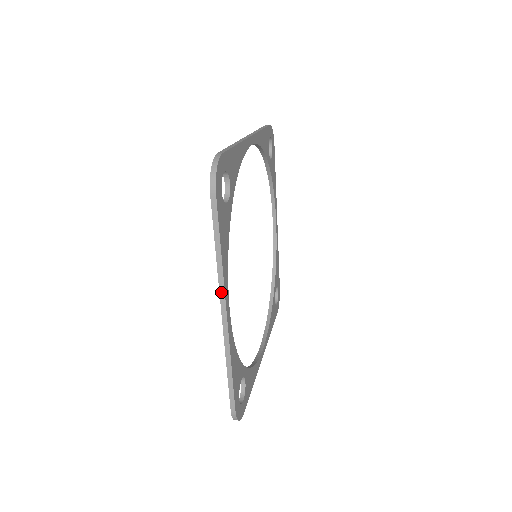
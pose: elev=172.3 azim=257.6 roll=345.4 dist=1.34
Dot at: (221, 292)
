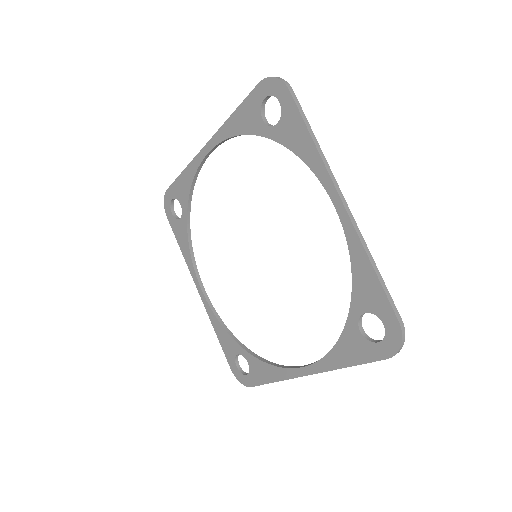
Dot at: (332, 179)
